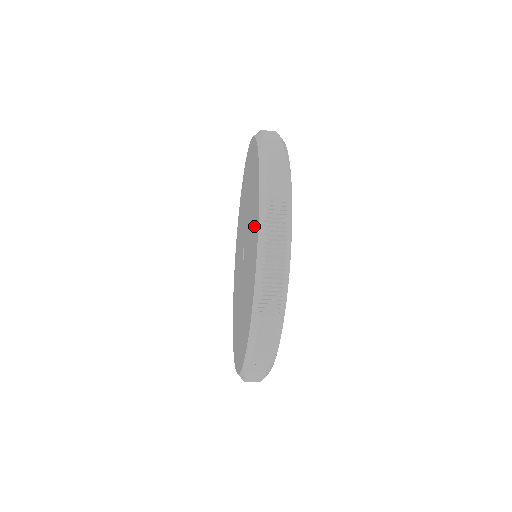
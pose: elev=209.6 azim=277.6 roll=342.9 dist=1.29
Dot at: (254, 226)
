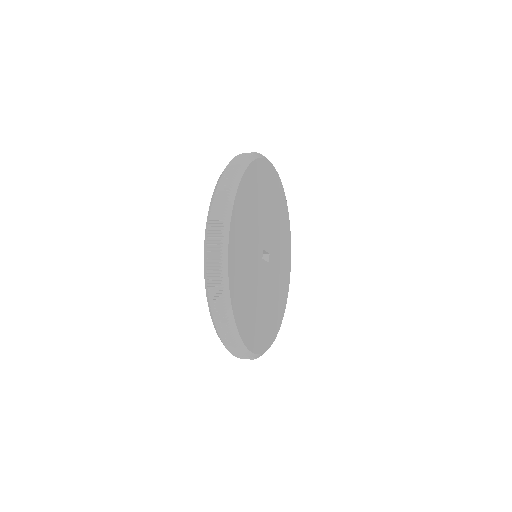
Dot at: occluded
